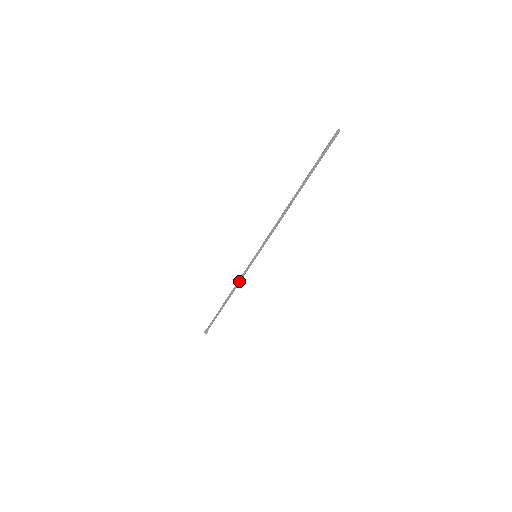
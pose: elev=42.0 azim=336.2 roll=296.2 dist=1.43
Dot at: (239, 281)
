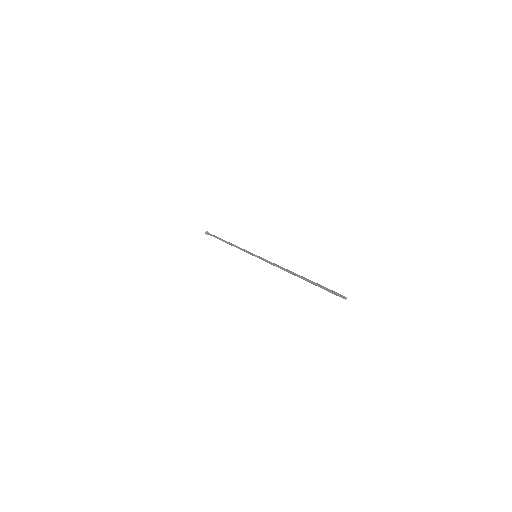
Dot at: (240, 249)
